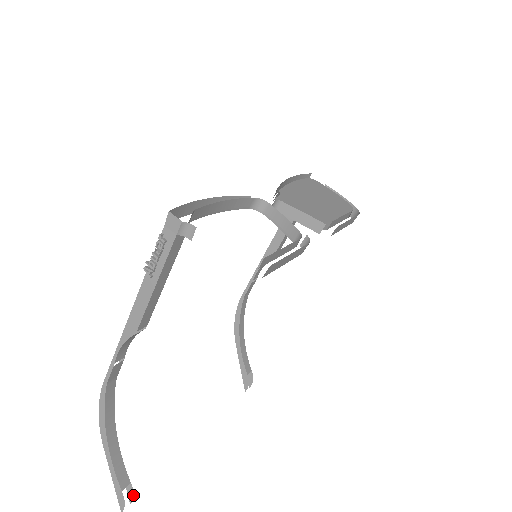
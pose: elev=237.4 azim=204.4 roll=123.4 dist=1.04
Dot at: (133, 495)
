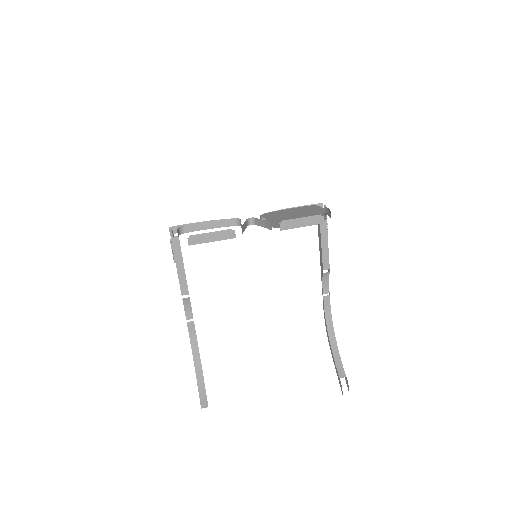
Dot at: occluded
